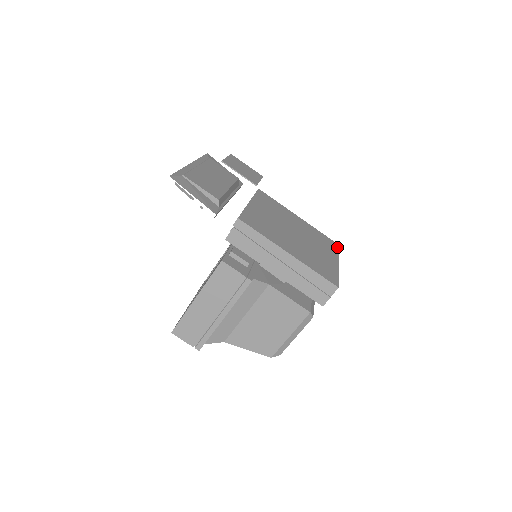
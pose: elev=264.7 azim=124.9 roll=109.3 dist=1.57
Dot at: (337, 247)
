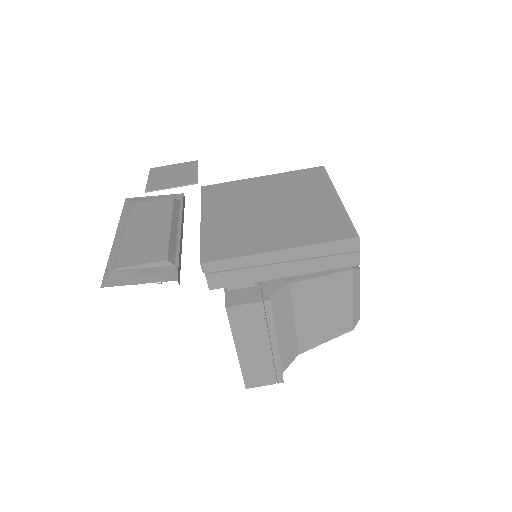
Dot at: (324, 172)
